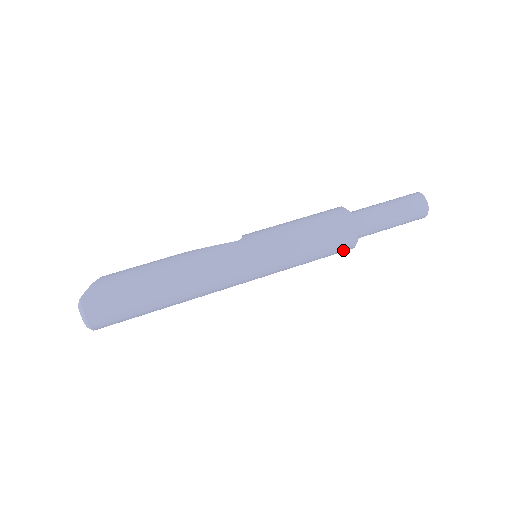
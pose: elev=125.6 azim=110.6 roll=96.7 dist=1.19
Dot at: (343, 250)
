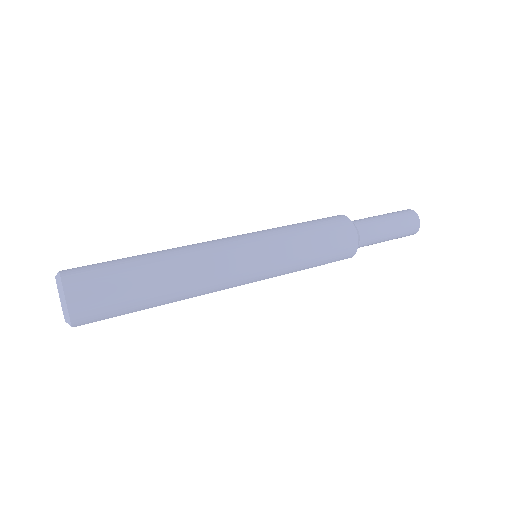
Dot at: (345, 233)
